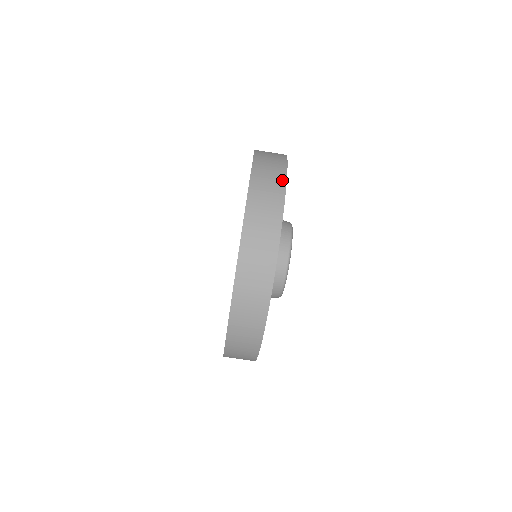
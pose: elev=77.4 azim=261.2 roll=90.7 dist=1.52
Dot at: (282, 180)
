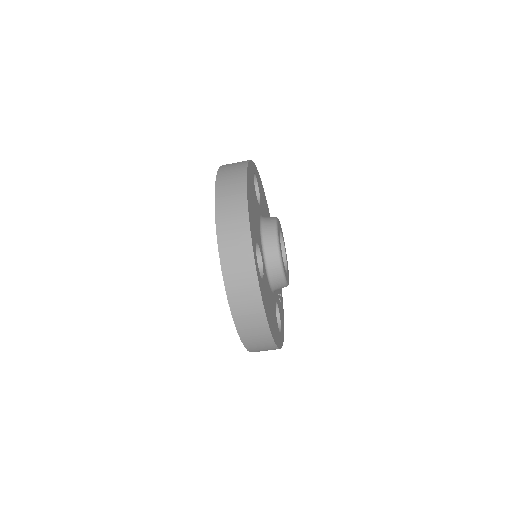
Dot at: (266, 330)
